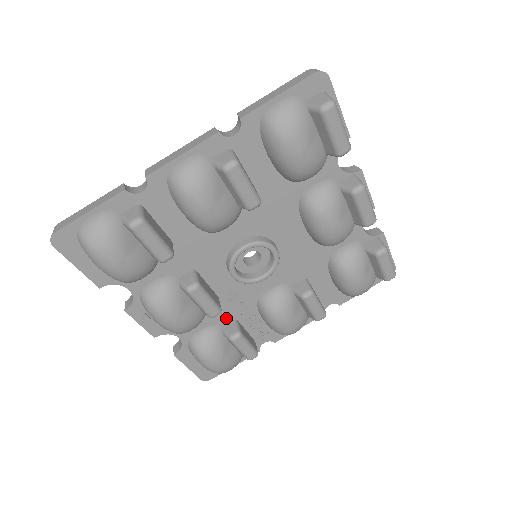
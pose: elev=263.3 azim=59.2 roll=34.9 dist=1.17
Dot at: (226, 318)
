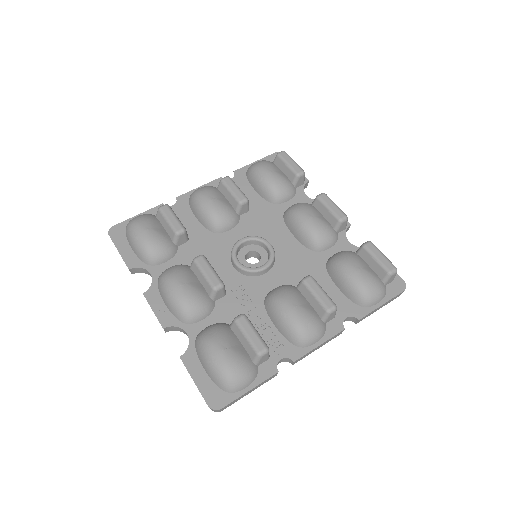
Dot at: (234, 317)
